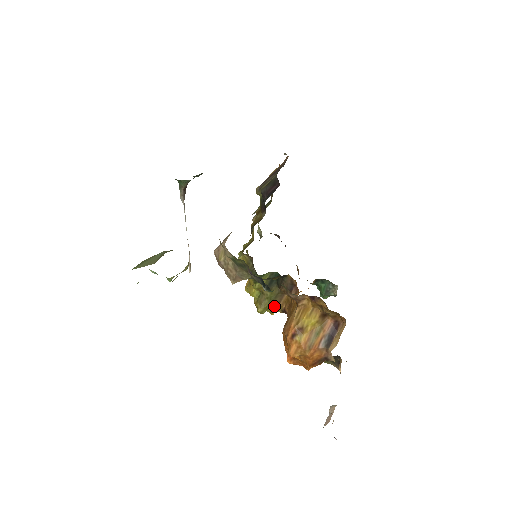
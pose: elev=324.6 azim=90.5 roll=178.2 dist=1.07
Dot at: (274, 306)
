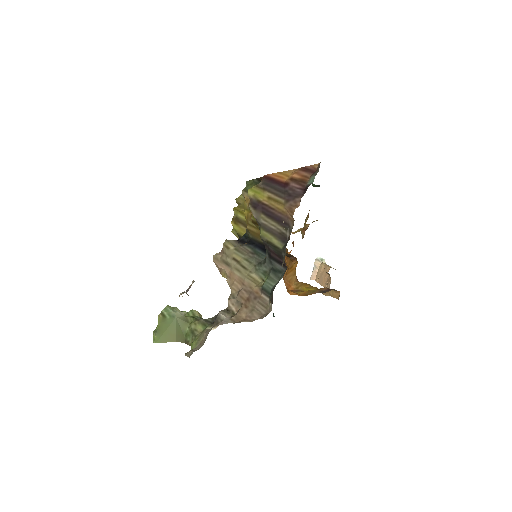
Dot at: occluded
